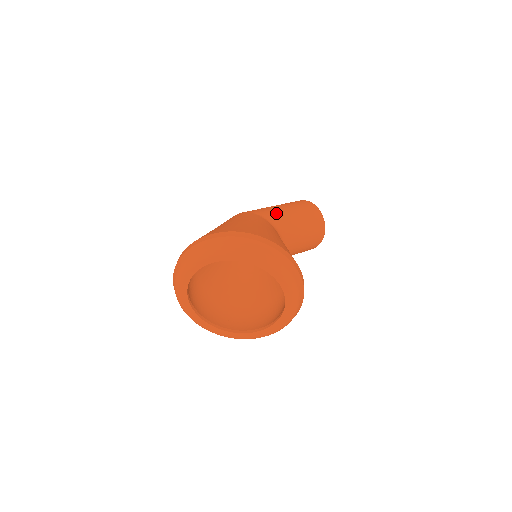
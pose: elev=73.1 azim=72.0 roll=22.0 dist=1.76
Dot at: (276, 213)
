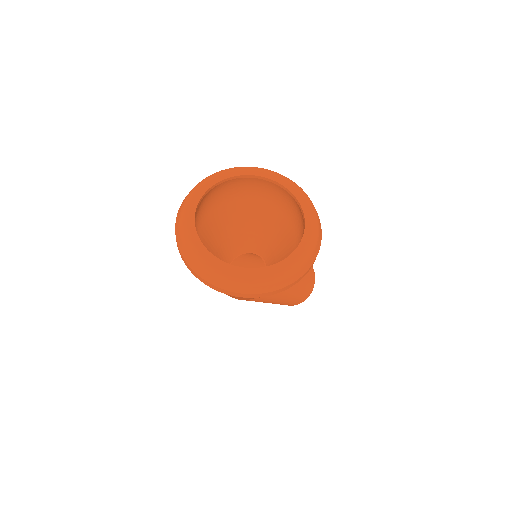
Dot at: occluded
